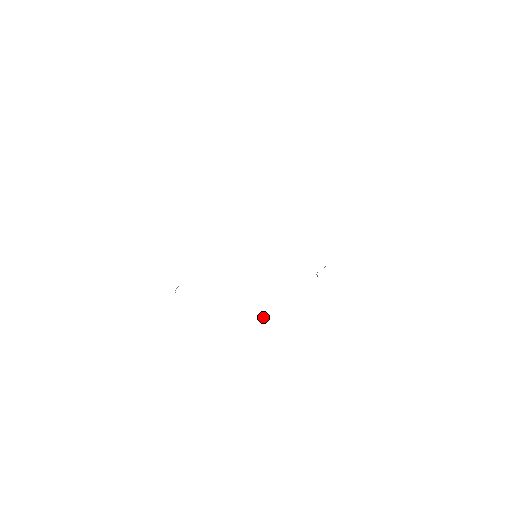
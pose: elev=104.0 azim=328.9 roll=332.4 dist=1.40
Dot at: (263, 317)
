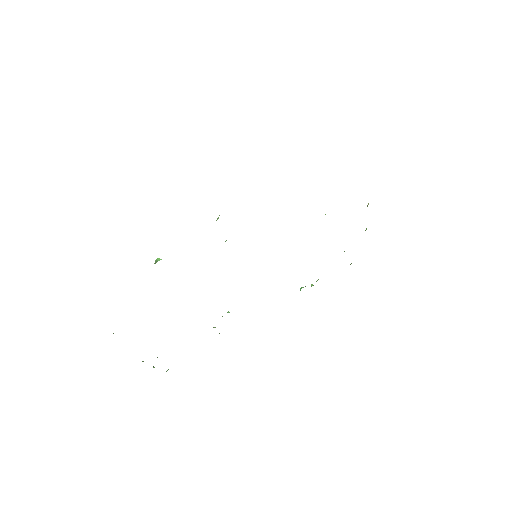
Dot at: occluded
